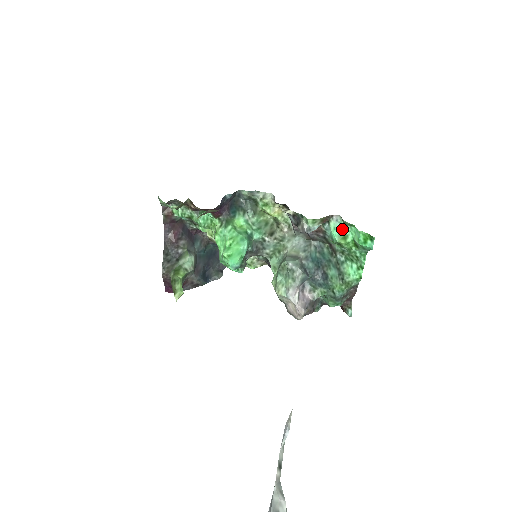
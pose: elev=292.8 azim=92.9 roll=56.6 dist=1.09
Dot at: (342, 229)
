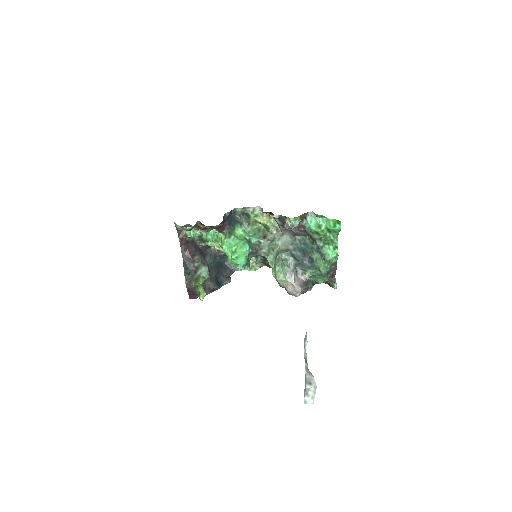
Dot at: (316, 221)
